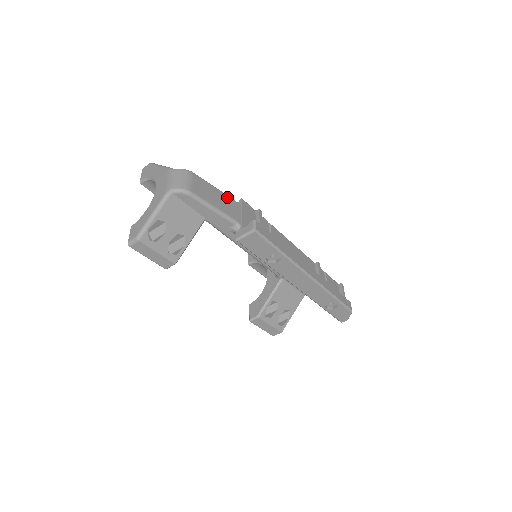
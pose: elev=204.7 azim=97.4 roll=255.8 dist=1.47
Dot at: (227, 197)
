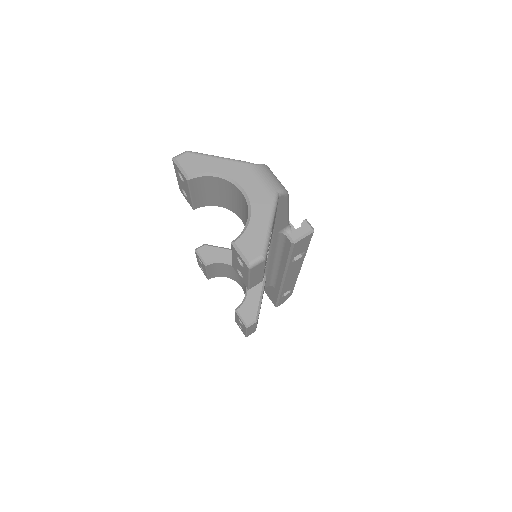
Dot at: occluded
